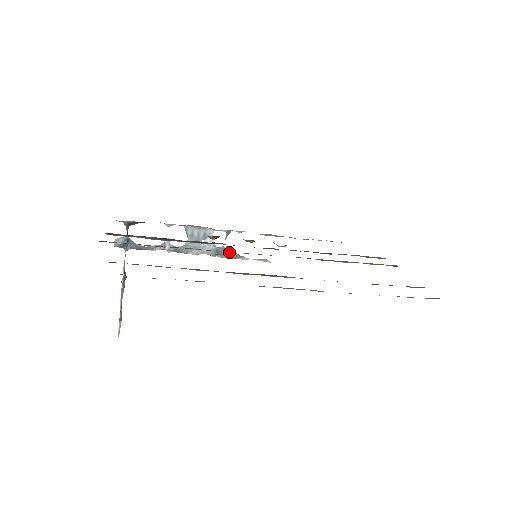
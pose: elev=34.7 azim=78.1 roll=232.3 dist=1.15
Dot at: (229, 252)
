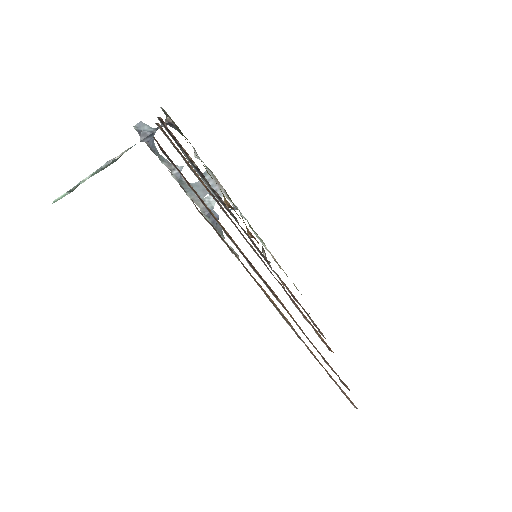
Dot at: occluded
